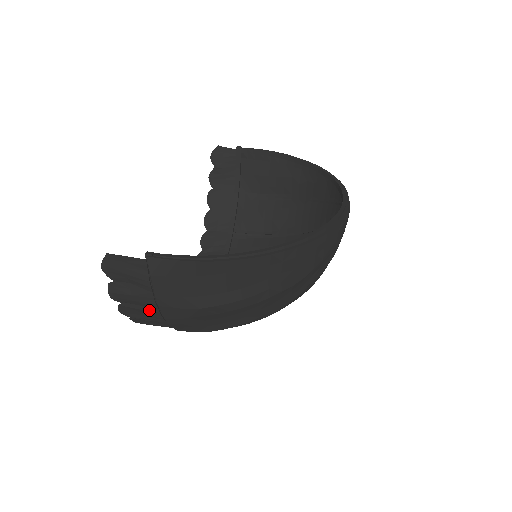
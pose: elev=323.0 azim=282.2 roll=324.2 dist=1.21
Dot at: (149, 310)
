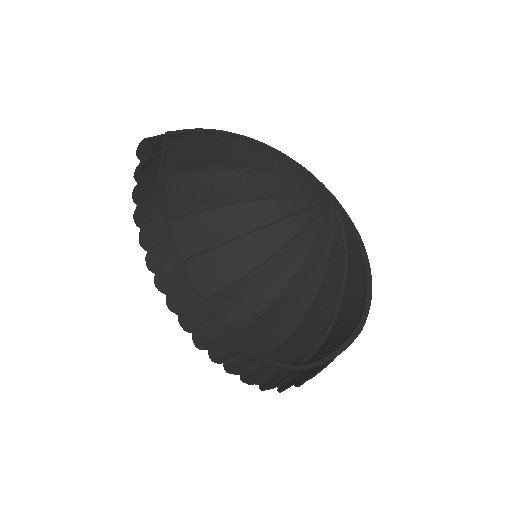
Dot at: (290, 374)
